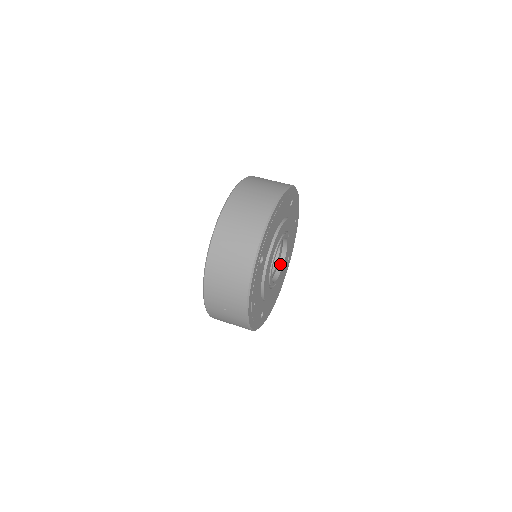
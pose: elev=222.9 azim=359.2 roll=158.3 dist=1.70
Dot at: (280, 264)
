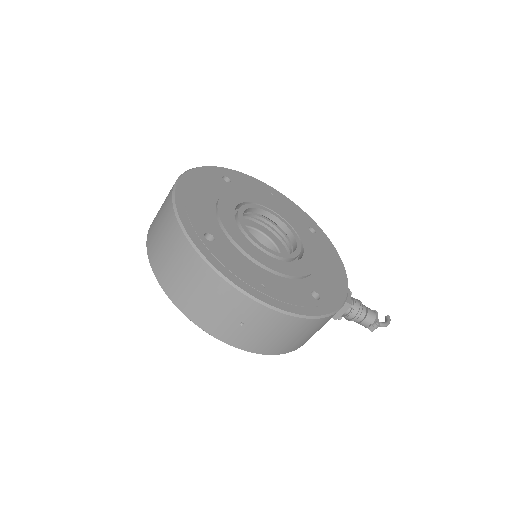
Dot at: (290, 237)
